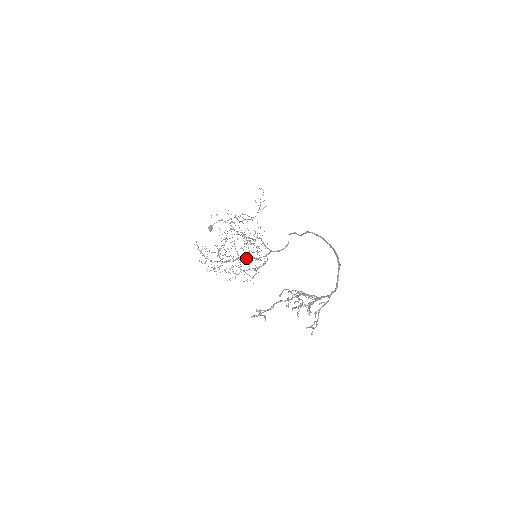
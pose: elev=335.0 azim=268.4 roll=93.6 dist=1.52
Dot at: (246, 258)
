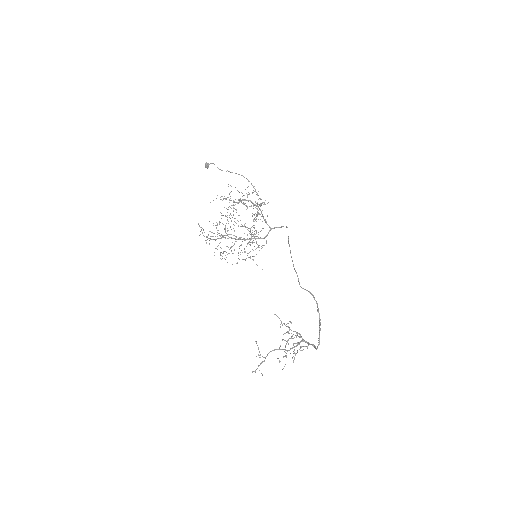
Dot at: occluded
